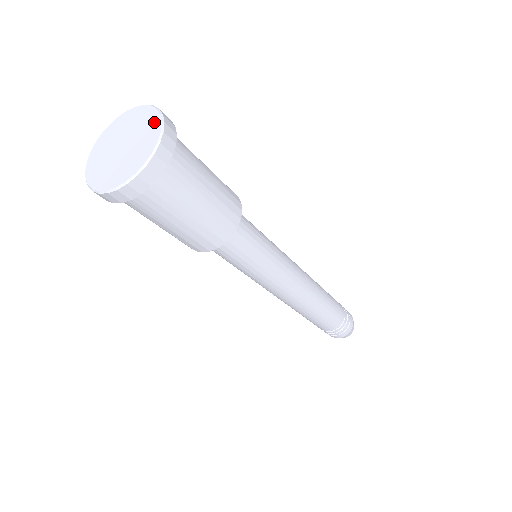
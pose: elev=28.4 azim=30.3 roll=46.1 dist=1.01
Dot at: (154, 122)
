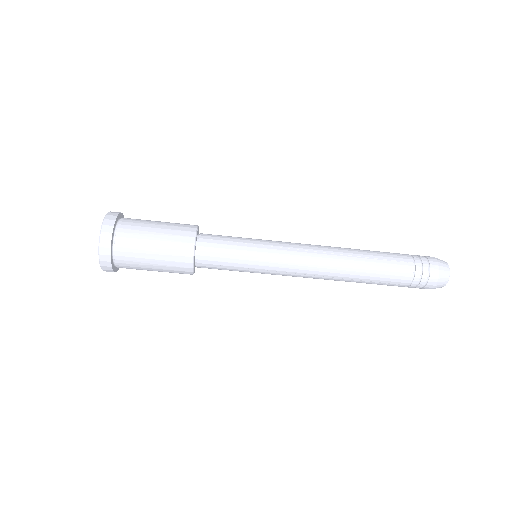
Dot at: occluded
